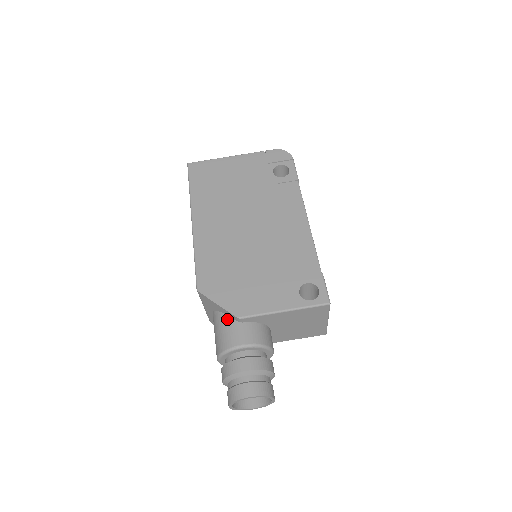
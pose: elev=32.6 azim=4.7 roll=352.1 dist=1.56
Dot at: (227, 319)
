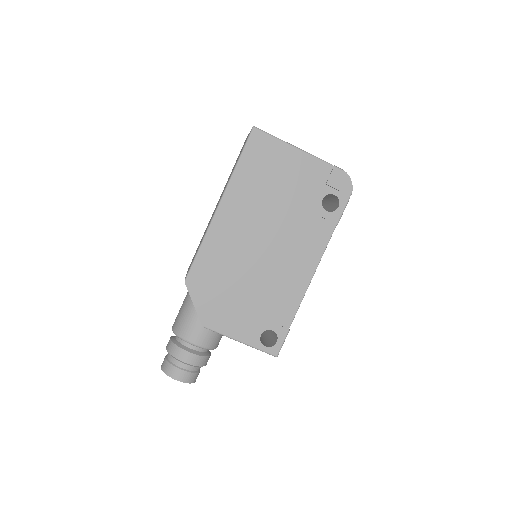
Dot at: (195, 314)
